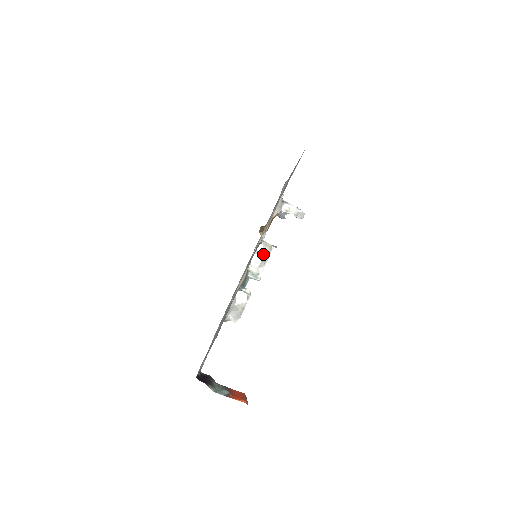
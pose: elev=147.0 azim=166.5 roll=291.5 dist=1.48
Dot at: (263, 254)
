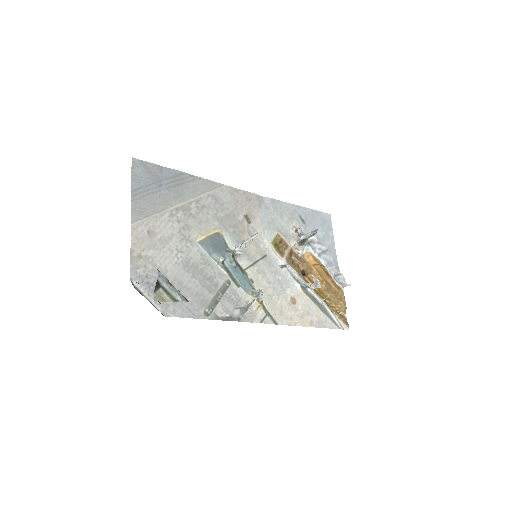
Dot at: occluded
